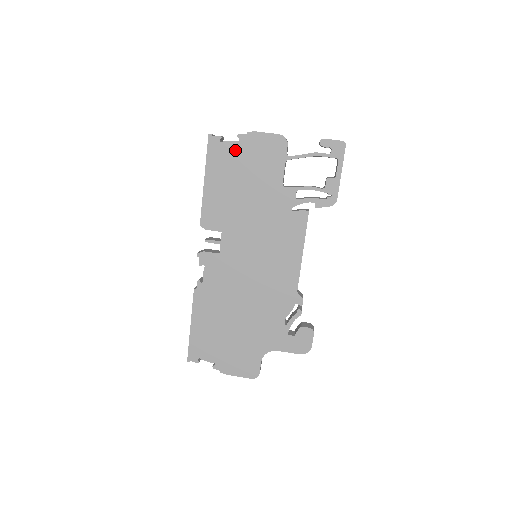
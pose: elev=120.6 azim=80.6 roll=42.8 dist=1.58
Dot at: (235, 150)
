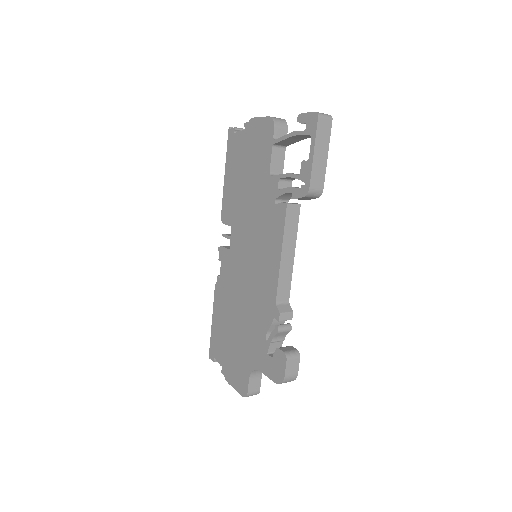
Dot at: (242, 140)
